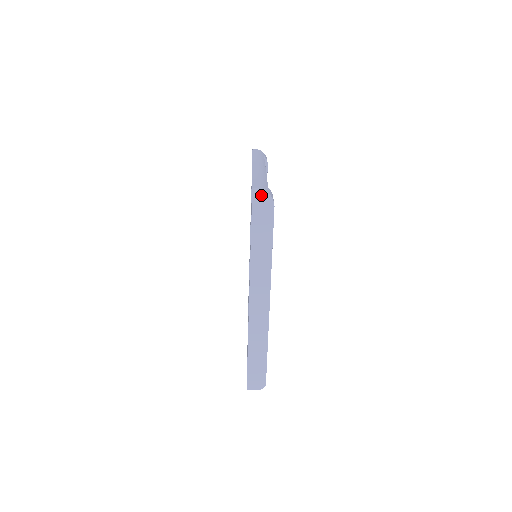
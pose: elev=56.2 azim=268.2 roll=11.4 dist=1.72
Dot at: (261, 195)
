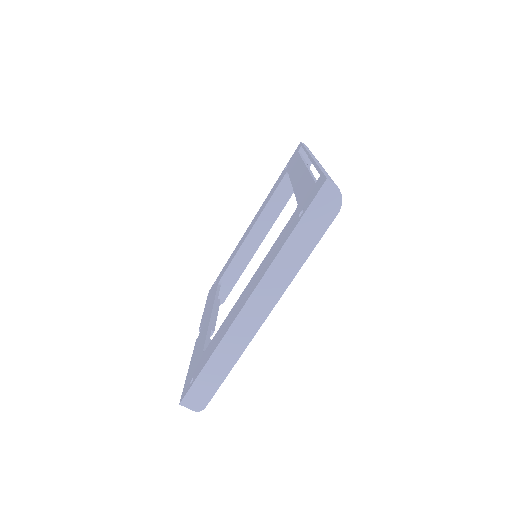
Dot at: (332, 192)
